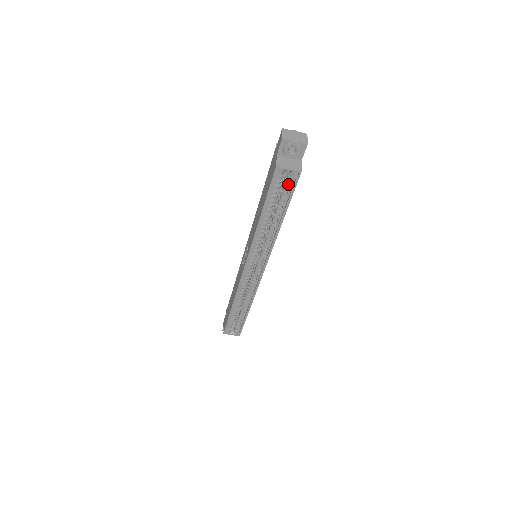
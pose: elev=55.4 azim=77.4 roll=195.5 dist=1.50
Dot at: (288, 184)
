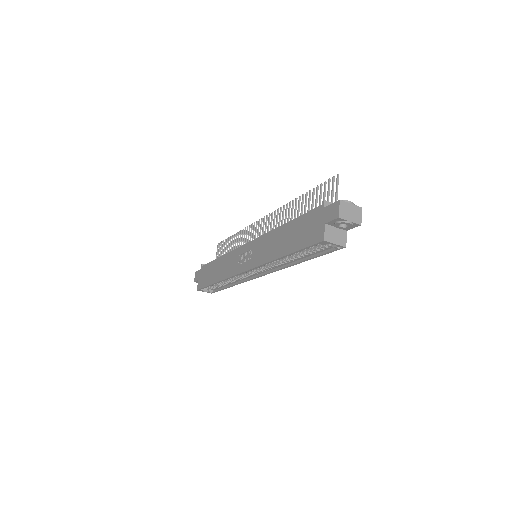
Dot at: (326, 247)
